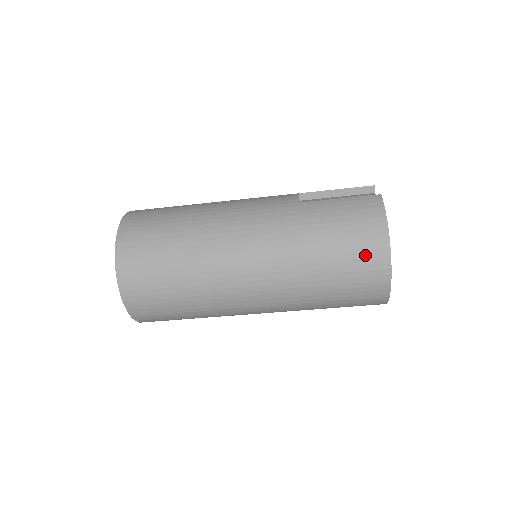
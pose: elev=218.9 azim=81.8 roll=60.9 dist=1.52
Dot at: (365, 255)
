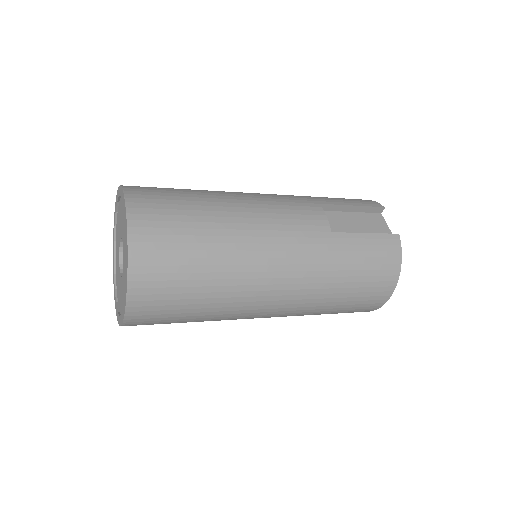
Dot at: (374, 294)
